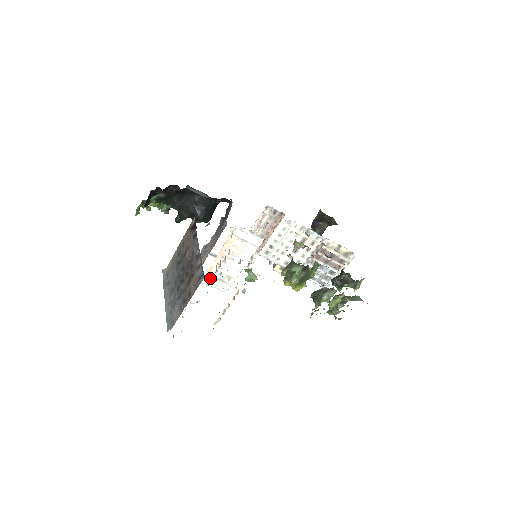
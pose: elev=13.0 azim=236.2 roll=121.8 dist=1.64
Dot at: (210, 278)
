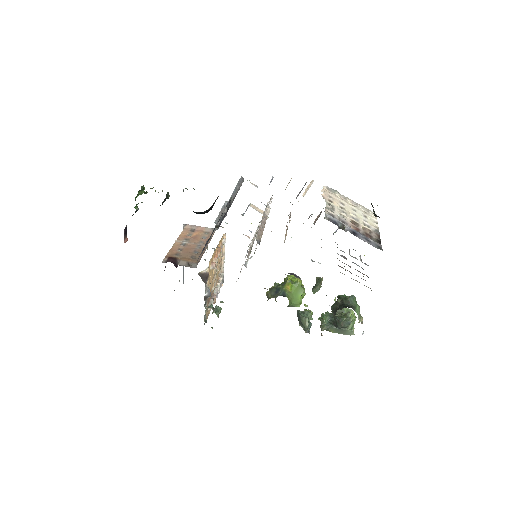
Dot at: occluded
